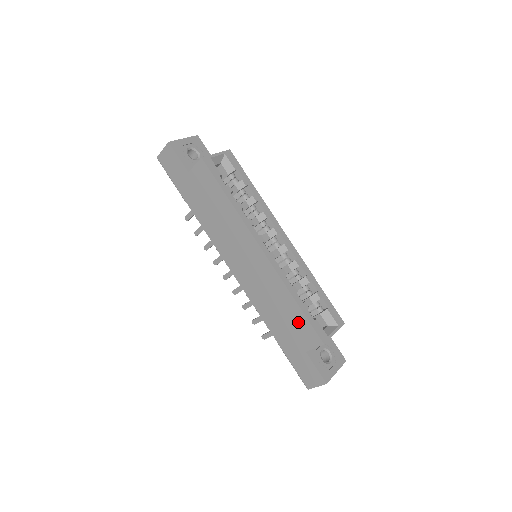
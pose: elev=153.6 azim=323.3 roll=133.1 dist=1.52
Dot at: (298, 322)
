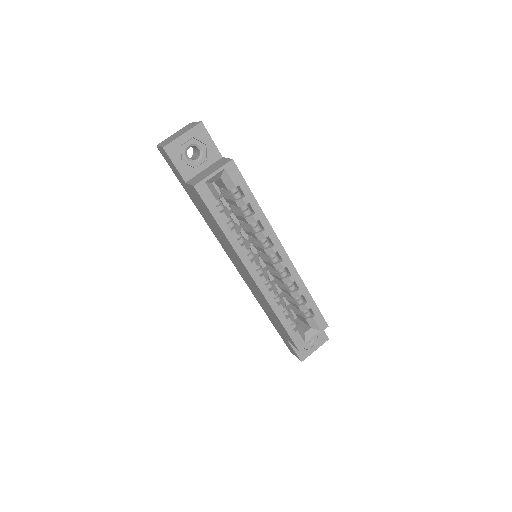
Dot at: (281, 327)
